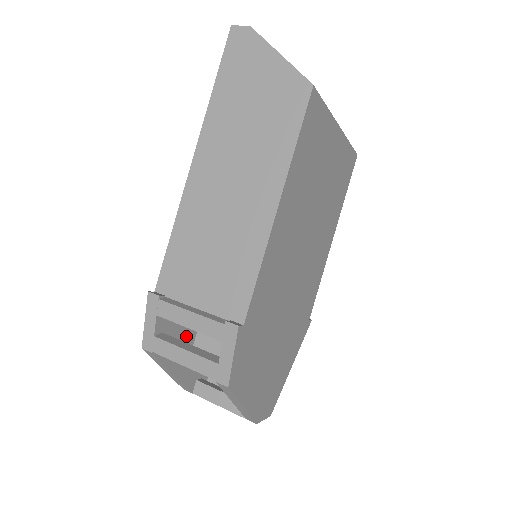
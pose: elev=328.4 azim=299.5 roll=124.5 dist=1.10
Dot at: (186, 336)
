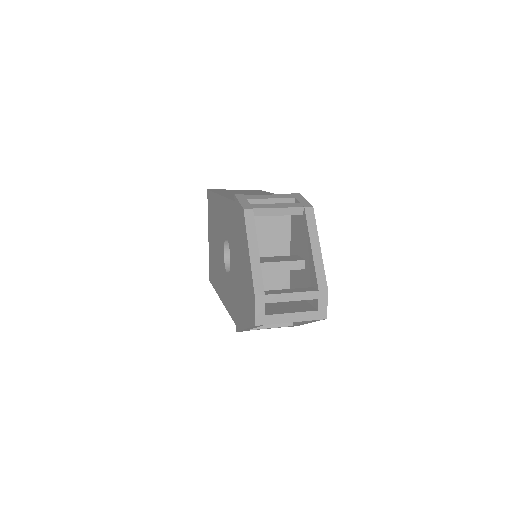
Dot at: occluded
